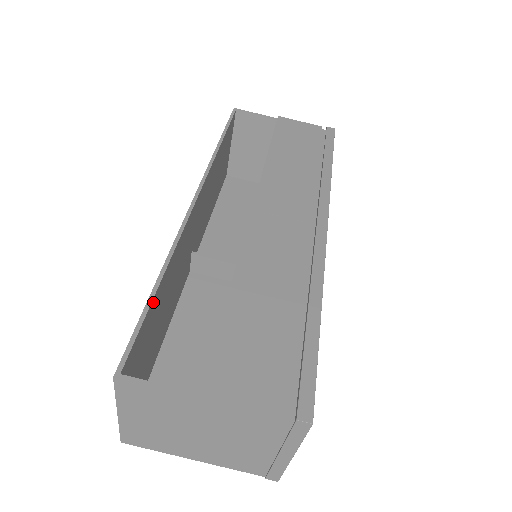
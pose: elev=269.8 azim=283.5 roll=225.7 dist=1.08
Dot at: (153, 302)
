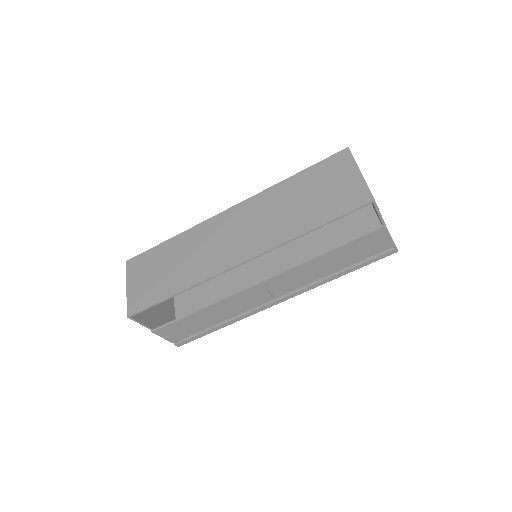
Dot at: (166, 297)
